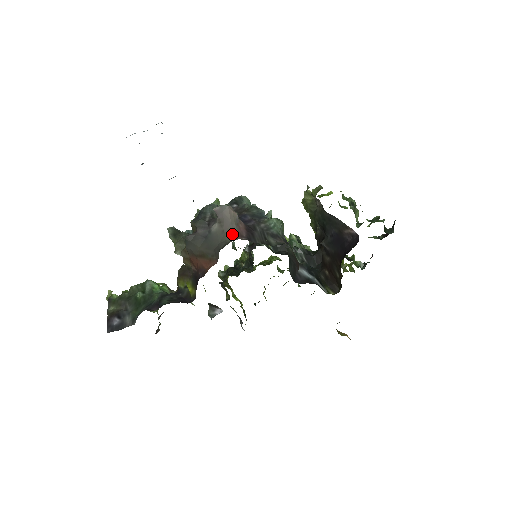
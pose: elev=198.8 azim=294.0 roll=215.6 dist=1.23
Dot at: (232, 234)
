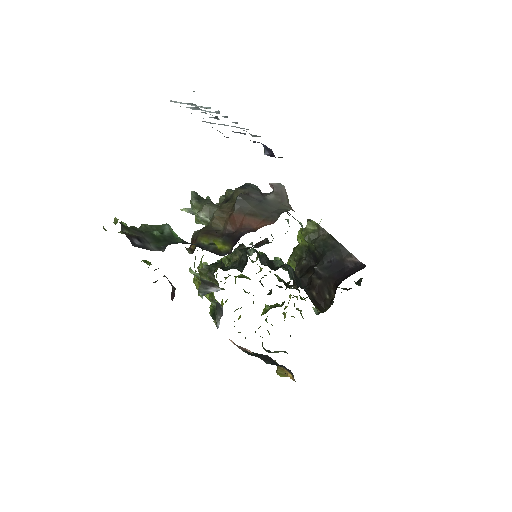
Dot at: (289, 207)
